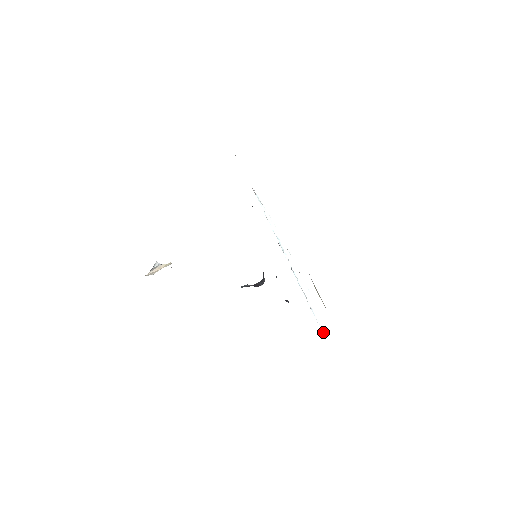
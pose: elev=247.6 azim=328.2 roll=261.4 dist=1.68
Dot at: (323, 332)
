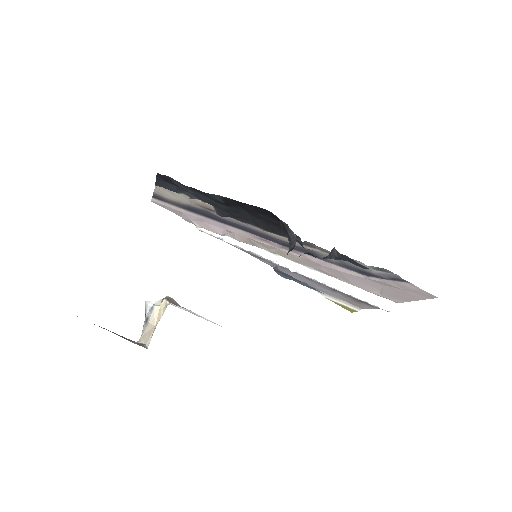
Dot at: (387, 309)
